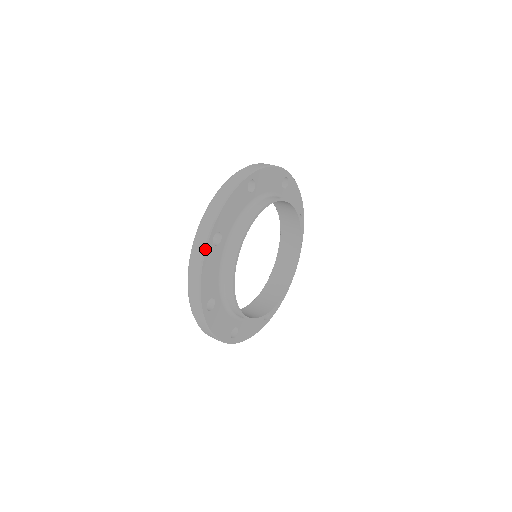
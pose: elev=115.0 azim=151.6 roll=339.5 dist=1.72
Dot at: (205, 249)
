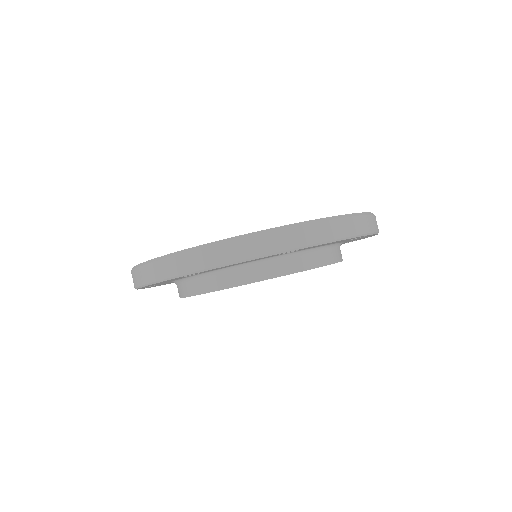
Dot at: (164, 280)
